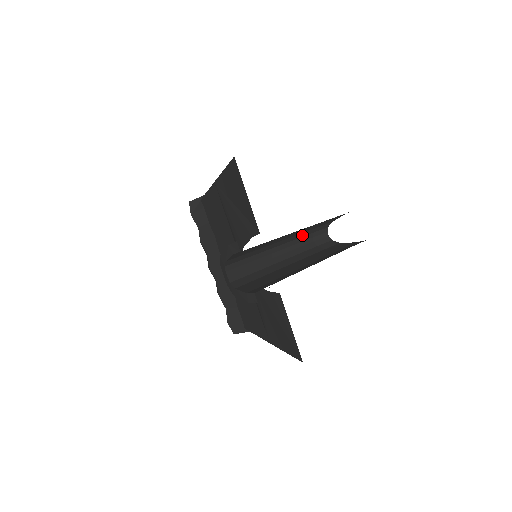
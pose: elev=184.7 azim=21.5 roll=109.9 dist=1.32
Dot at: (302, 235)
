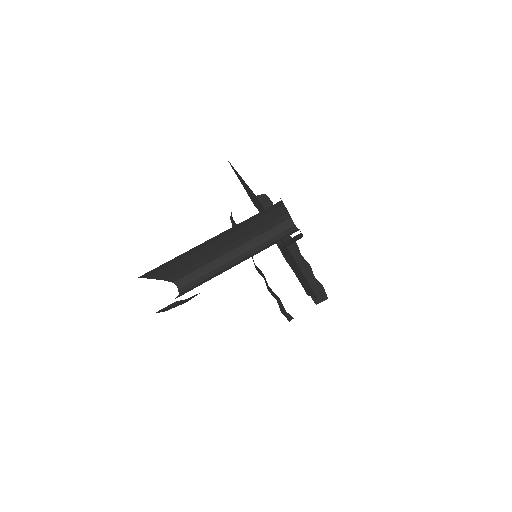
Dot at: (255, 235)
